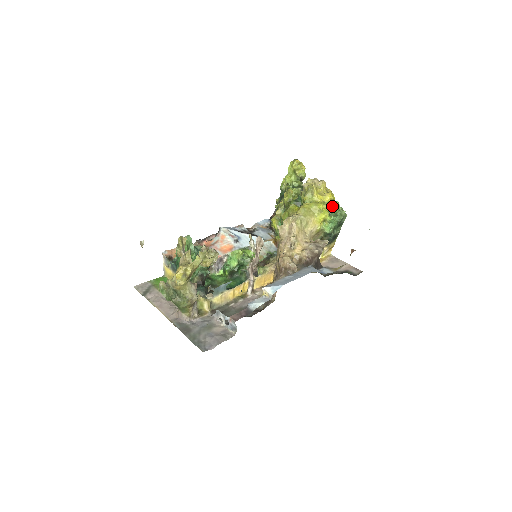
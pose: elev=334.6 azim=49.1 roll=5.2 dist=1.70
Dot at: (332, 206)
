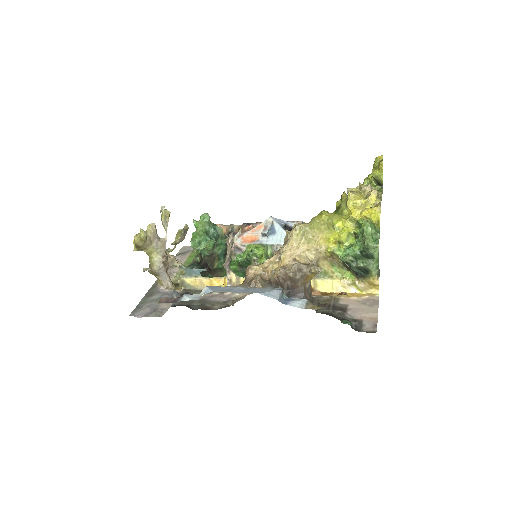
Dot at: (361, 227)
